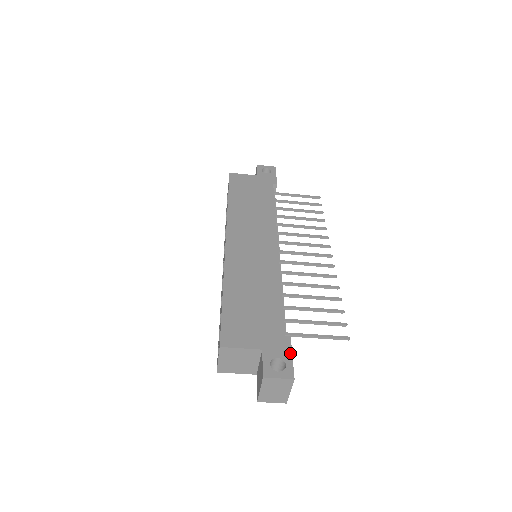
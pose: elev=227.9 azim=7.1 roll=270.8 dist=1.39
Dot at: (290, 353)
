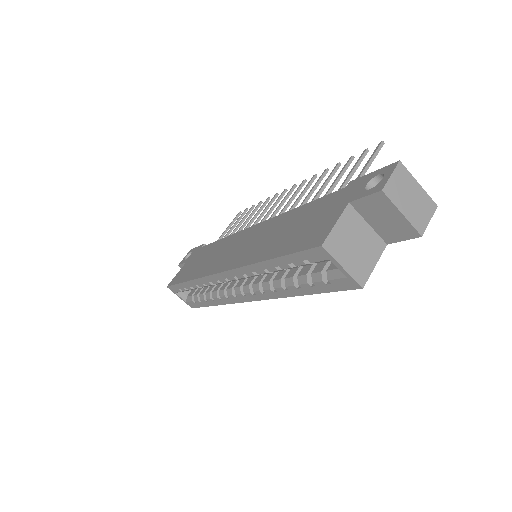
Dot at: (367, 175)
